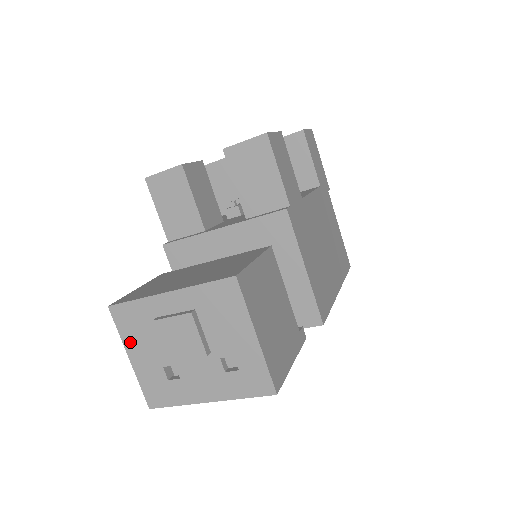
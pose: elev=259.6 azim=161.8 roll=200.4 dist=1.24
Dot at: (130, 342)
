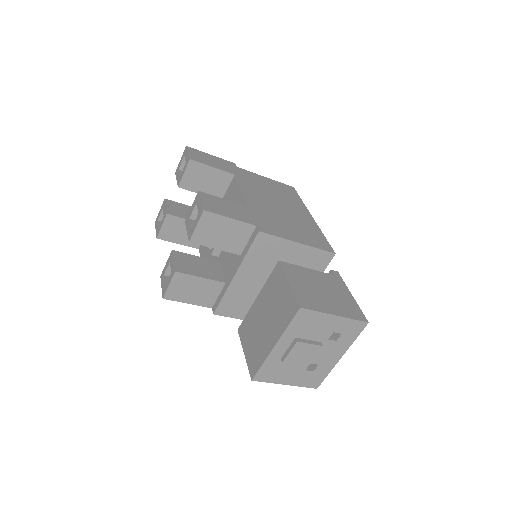
Dot at: (279, 380)
